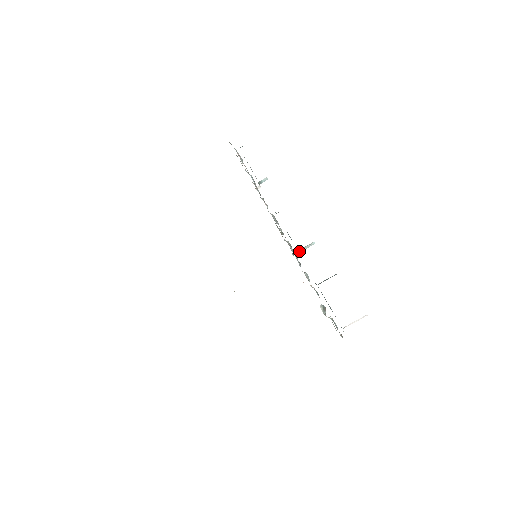
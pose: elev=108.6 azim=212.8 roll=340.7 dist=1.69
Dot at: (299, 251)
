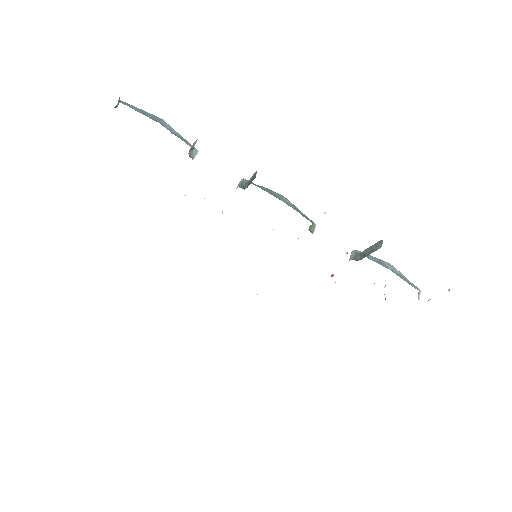
Dot at: (310, 225)
